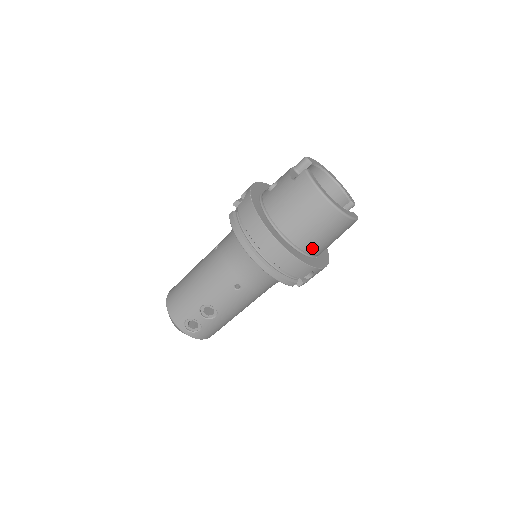
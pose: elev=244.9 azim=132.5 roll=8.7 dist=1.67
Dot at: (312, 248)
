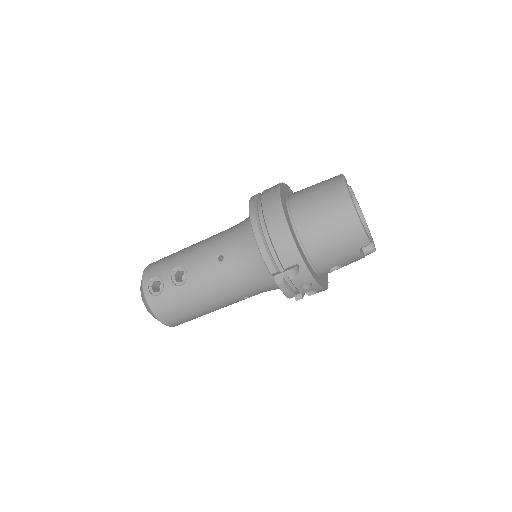
Dot at: (311, 242)
